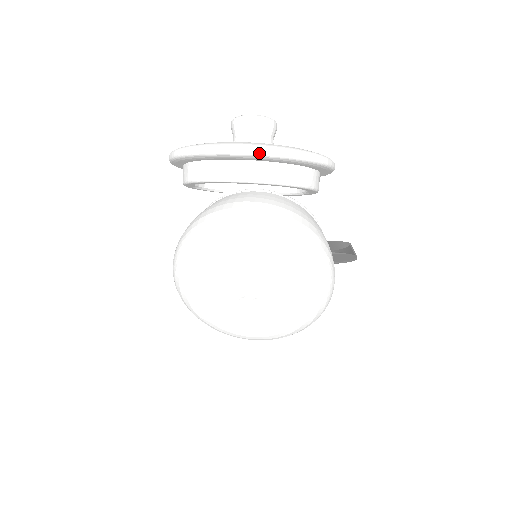
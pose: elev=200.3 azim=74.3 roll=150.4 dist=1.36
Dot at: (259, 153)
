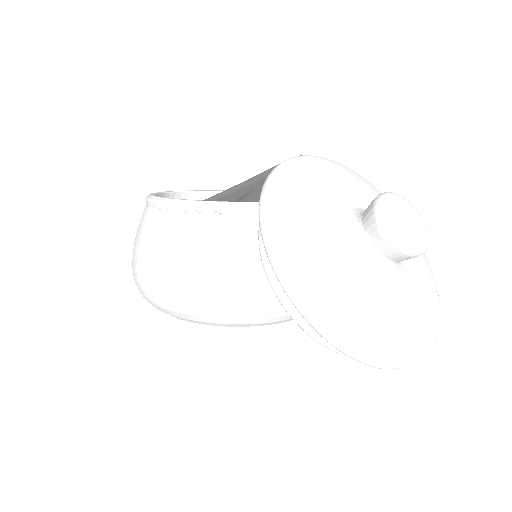
Dot at: occluded
